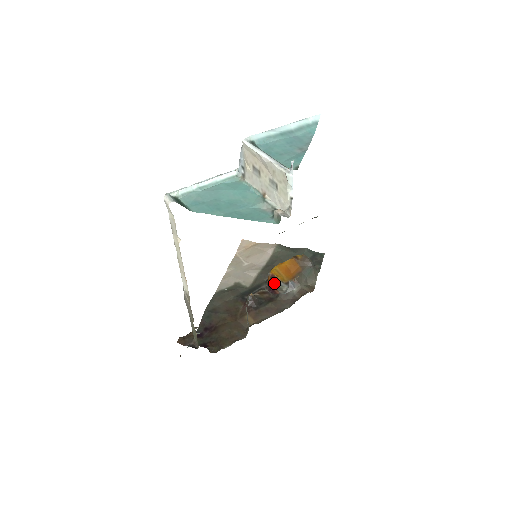
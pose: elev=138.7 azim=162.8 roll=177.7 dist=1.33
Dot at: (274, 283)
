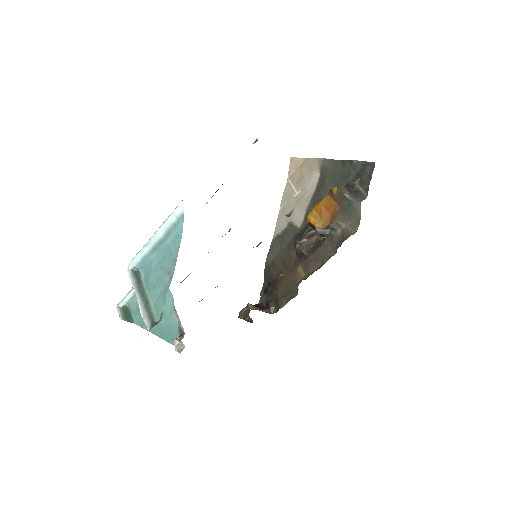
Dot at: (315, 229)
